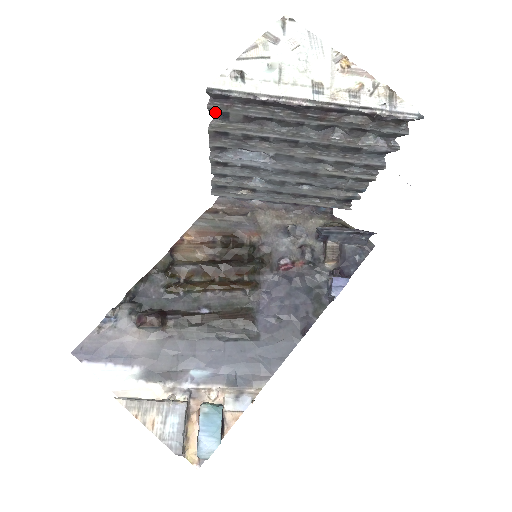
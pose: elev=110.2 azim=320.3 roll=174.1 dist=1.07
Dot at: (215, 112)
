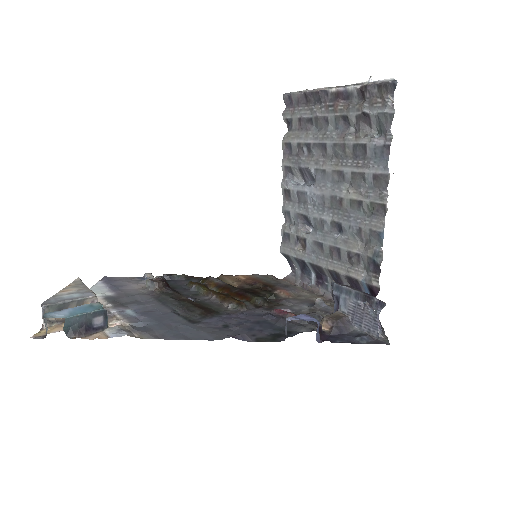
Dot at: (288, 123)
